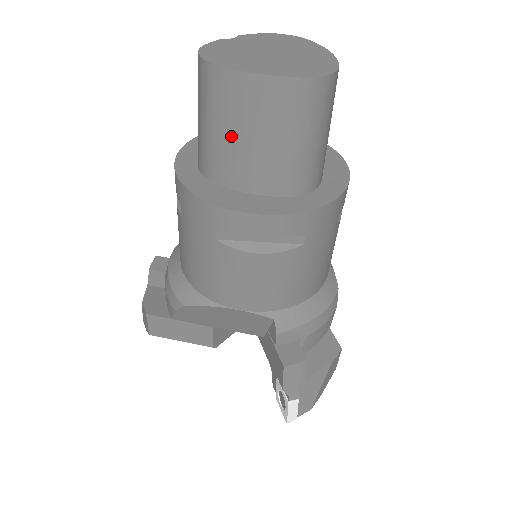
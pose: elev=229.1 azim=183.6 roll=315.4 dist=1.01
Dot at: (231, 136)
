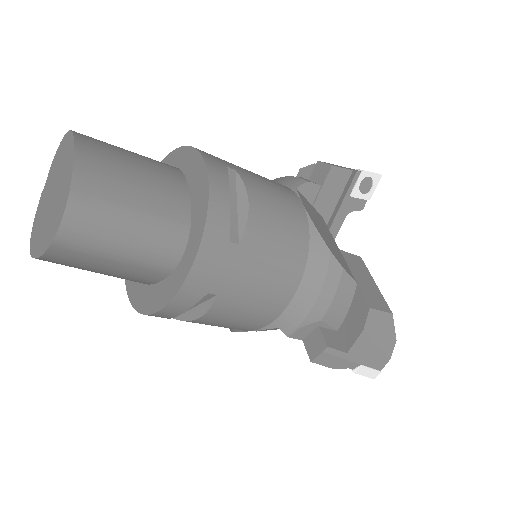
Dot at: (95, 272)
